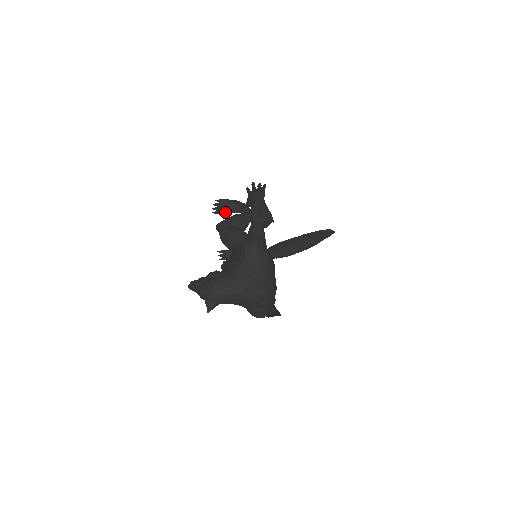
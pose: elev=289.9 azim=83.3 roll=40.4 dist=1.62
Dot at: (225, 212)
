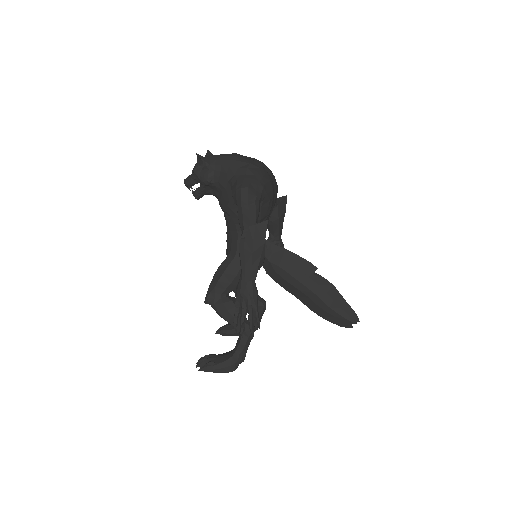
Dot at: (230, 327)
